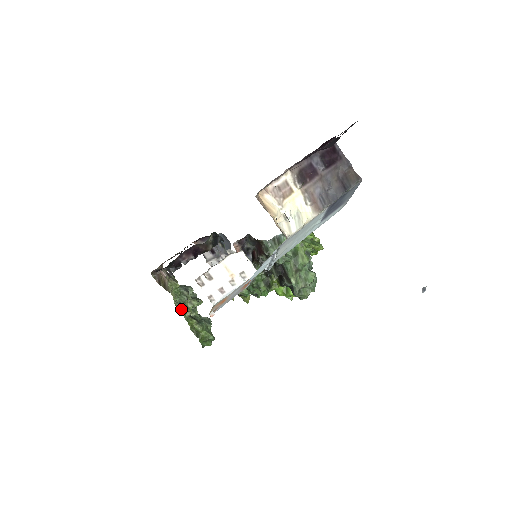
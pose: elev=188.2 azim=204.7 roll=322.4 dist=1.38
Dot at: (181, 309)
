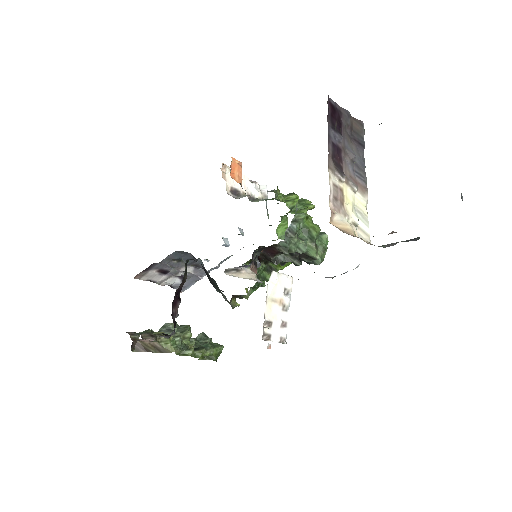
Dot at: (187, 354)
